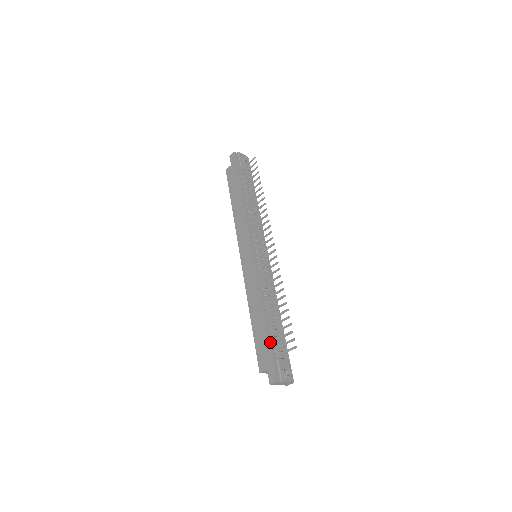
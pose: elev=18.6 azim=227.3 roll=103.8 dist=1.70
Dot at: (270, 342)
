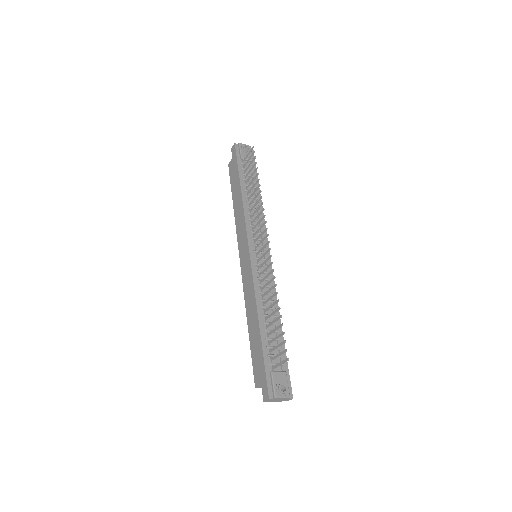
Dot at: (264, 353)
